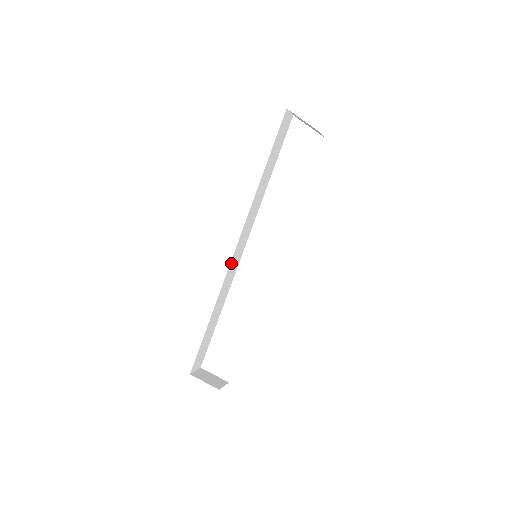
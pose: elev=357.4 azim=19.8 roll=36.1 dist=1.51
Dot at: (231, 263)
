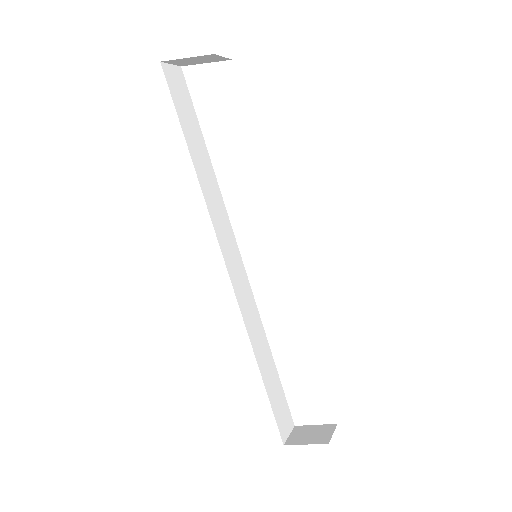
Dot at: (234, 285)
